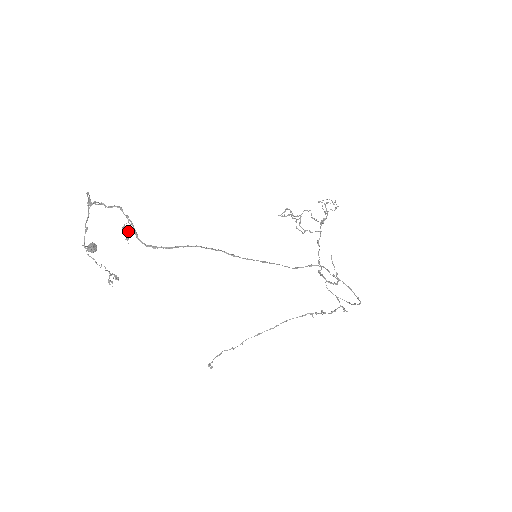
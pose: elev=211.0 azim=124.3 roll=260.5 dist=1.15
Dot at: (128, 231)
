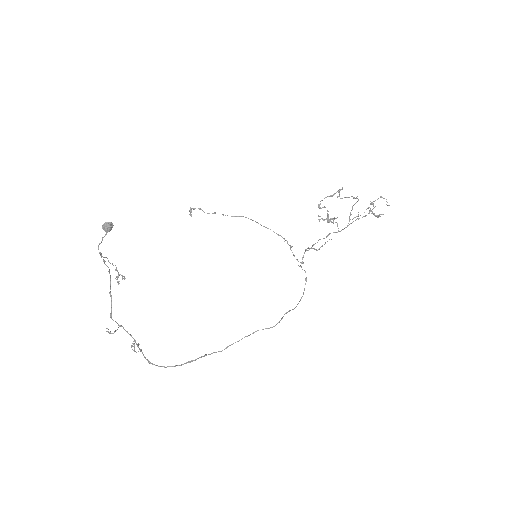
Dot at: occluded
